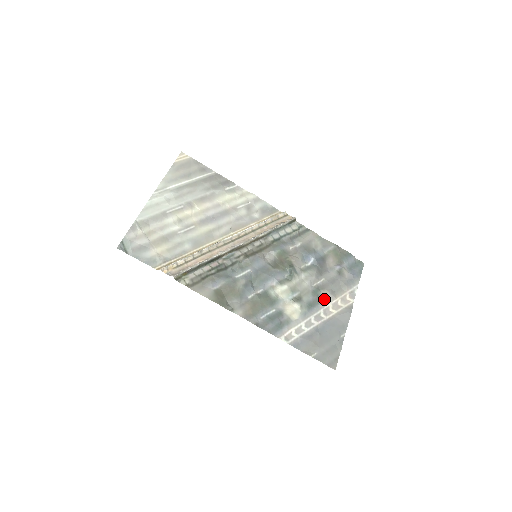
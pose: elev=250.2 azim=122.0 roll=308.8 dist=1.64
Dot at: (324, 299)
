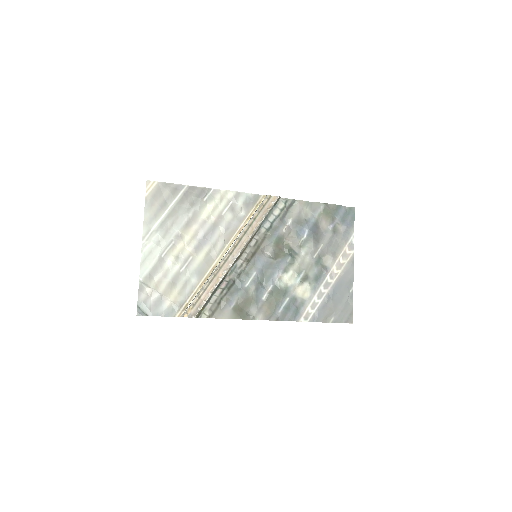
Dot at: (327, 265)
